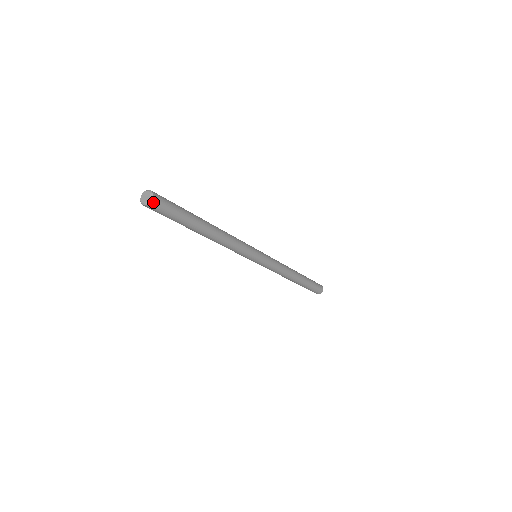
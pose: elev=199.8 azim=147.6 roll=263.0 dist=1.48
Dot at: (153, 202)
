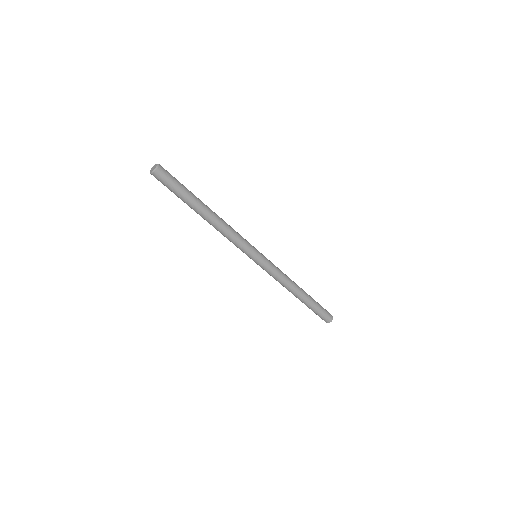
Dot at: (156, 173)
